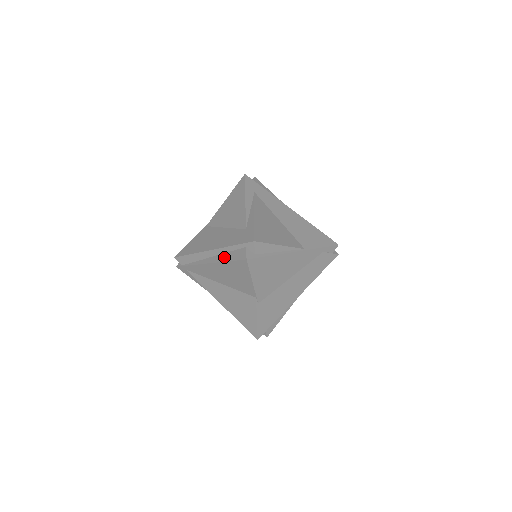
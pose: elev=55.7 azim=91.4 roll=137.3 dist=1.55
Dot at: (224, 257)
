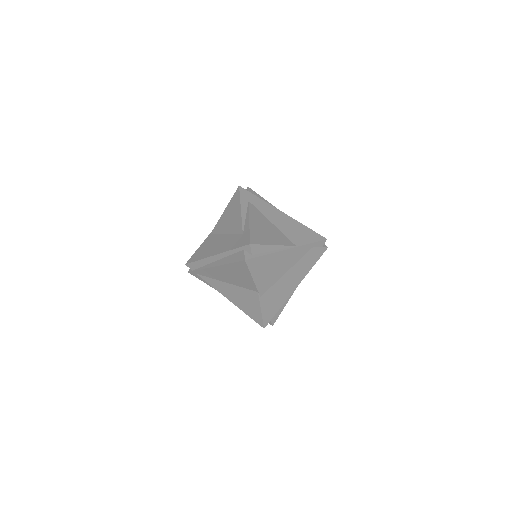
Dot at: (227, 260)
